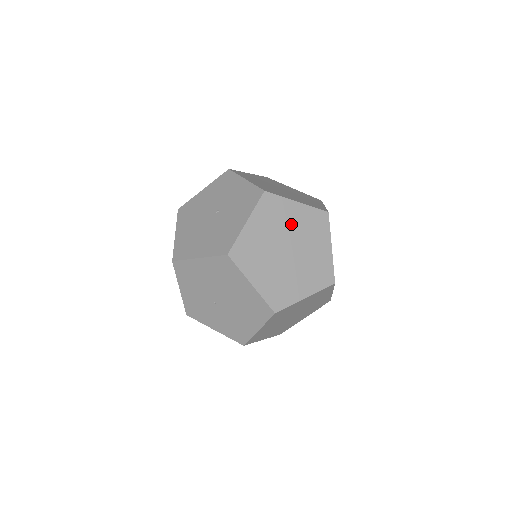
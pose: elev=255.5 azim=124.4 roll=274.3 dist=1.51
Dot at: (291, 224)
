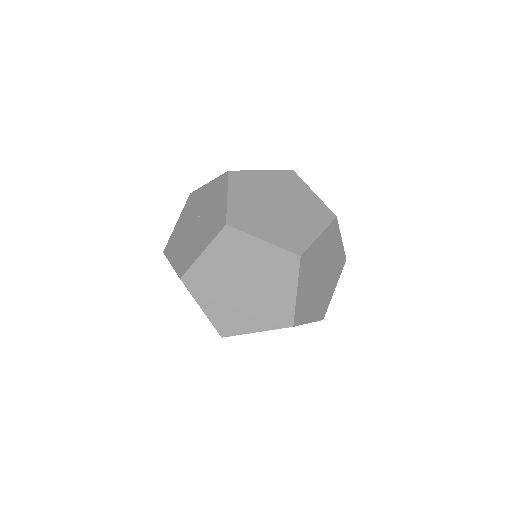
Dot at: (267, 187)
